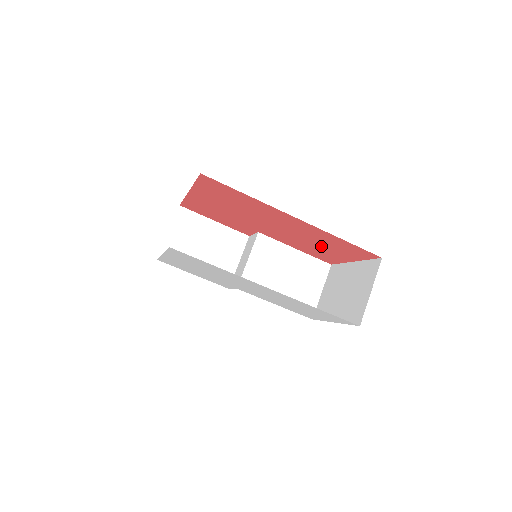
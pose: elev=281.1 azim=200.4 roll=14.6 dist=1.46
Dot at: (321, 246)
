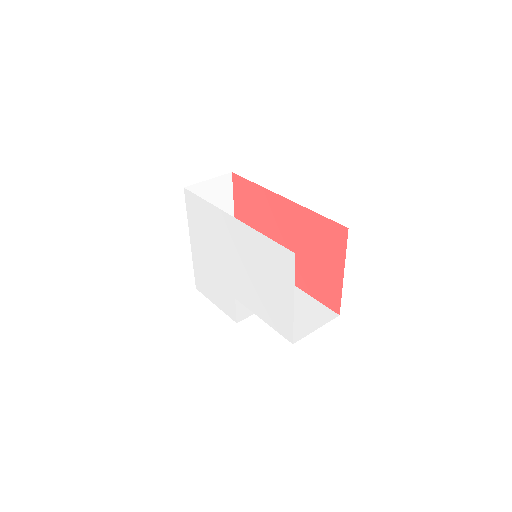
Dot at: (315, 257)
